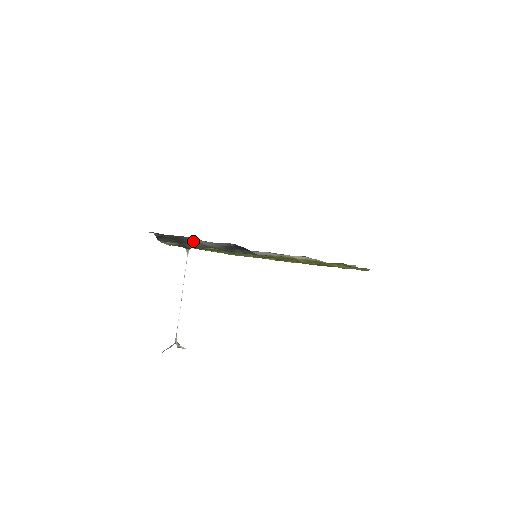
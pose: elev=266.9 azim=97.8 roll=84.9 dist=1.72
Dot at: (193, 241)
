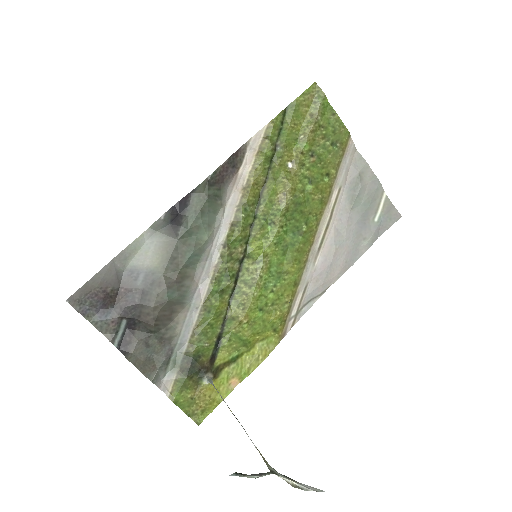
Dot at: (142, 277)
